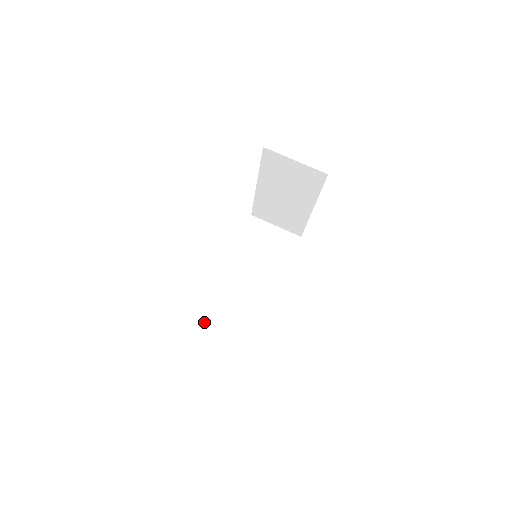
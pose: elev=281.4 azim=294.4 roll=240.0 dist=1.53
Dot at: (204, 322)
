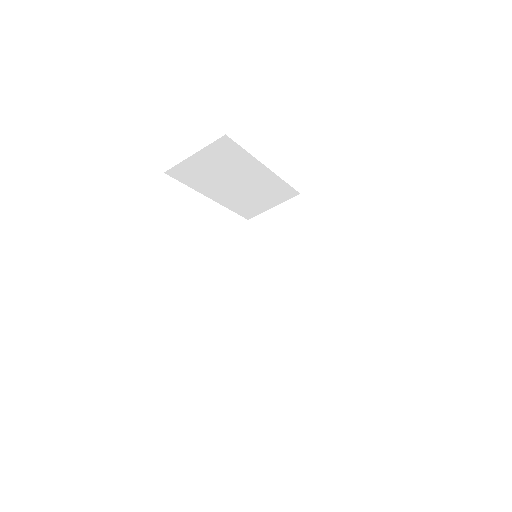
Dot at: (284, 345)
